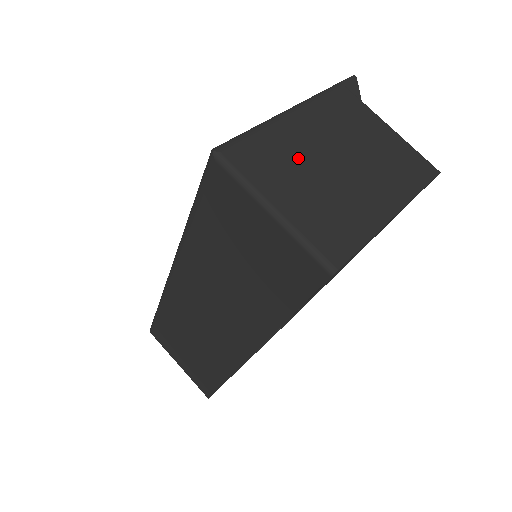
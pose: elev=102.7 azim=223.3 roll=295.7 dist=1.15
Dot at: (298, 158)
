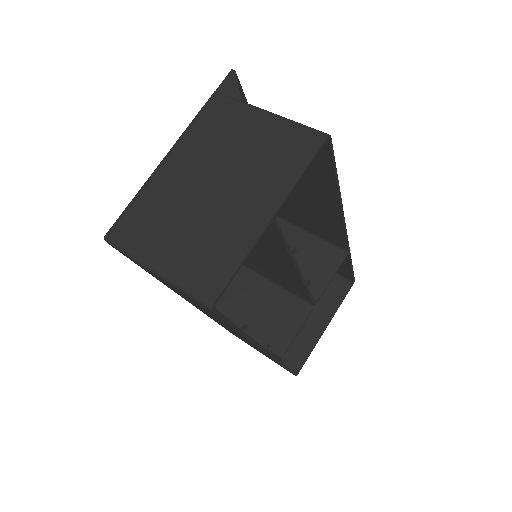
Dot at: (173, 205)
